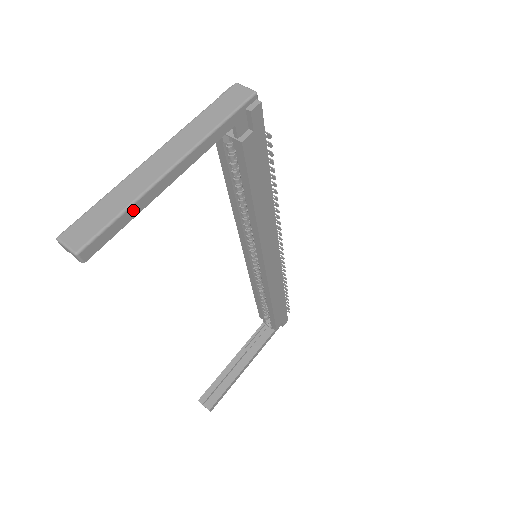
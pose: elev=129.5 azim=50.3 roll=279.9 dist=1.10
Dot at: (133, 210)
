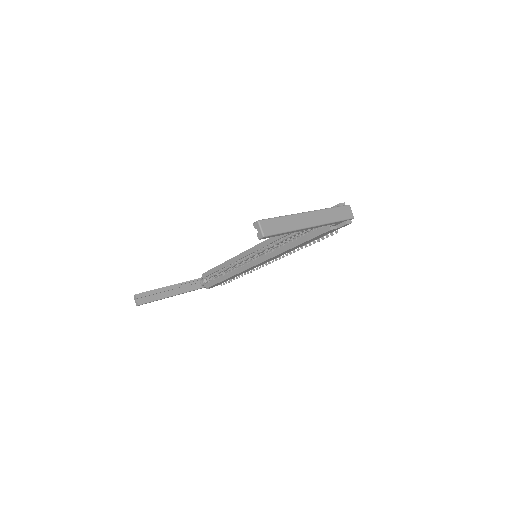
Dot at: (288, 232)
